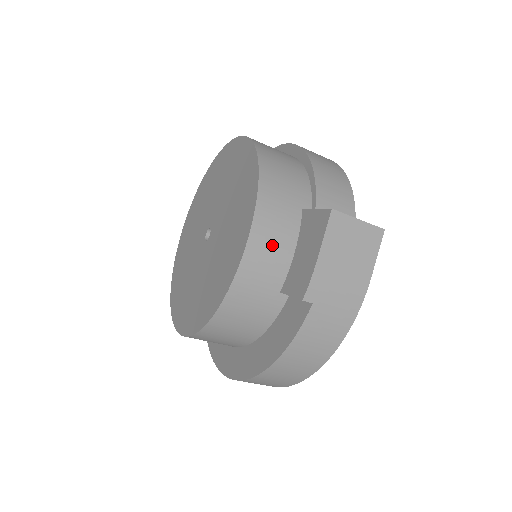
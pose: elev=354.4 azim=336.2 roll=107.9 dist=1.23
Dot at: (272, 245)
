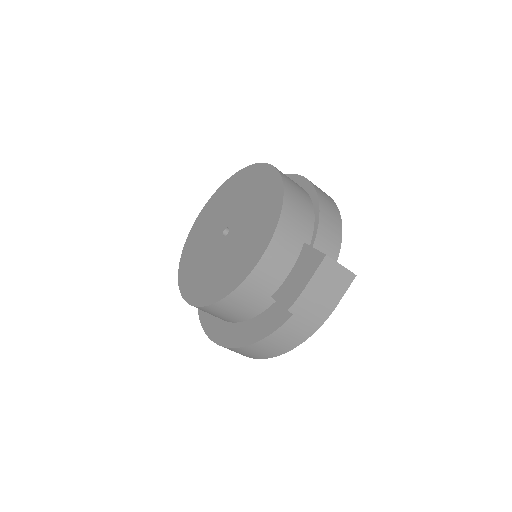
Dot at: (276, 264)
